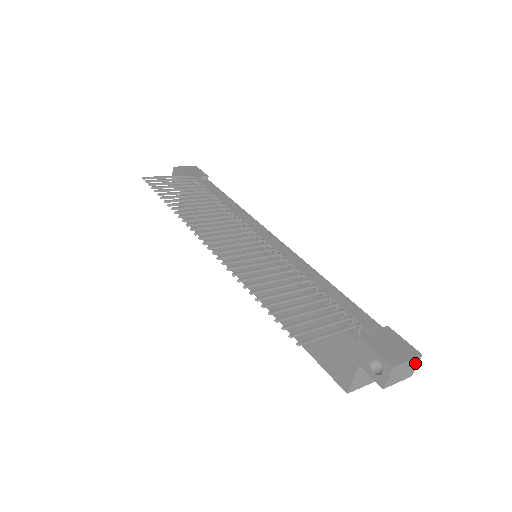
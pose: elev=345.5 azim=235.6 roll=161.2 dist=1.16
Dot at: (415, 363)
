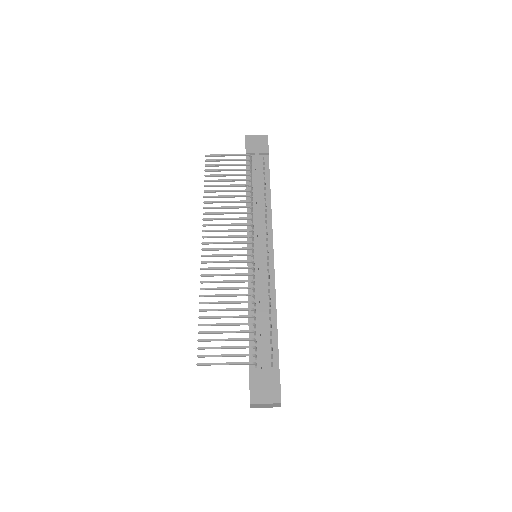
Dot at: (277, 404)
